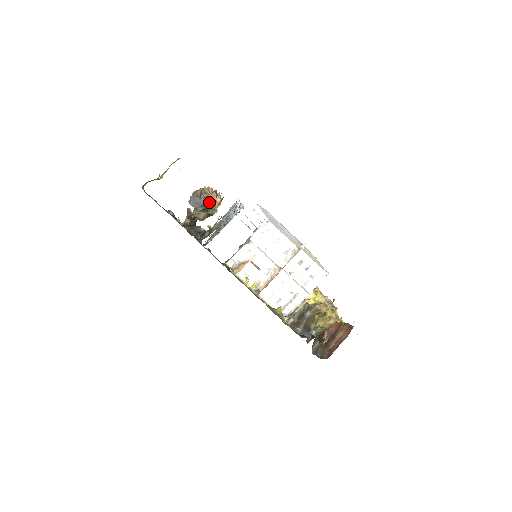
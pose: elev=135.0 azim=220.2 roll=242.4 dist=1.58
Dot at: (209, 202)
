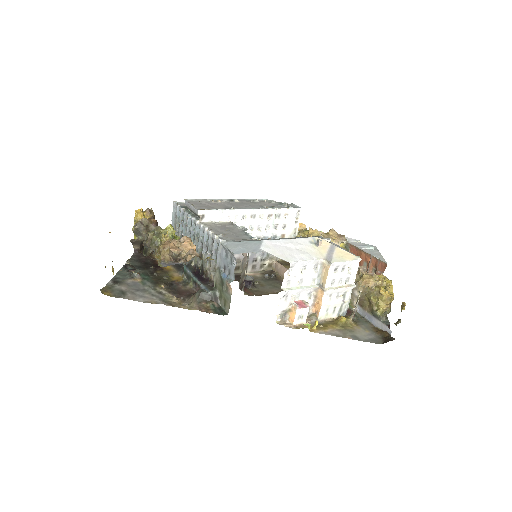
Dot at: (188, 259)
